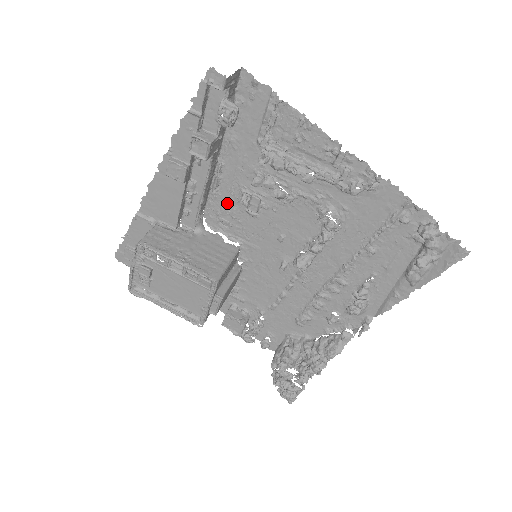
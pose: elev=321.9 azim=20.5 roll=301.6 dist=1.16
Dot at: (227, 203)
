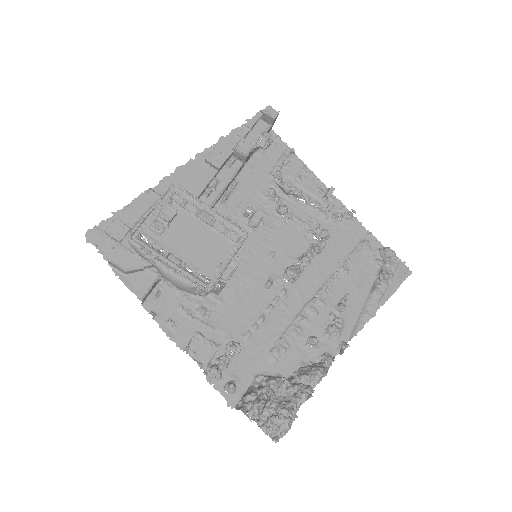
Dot at: (229, 217)
